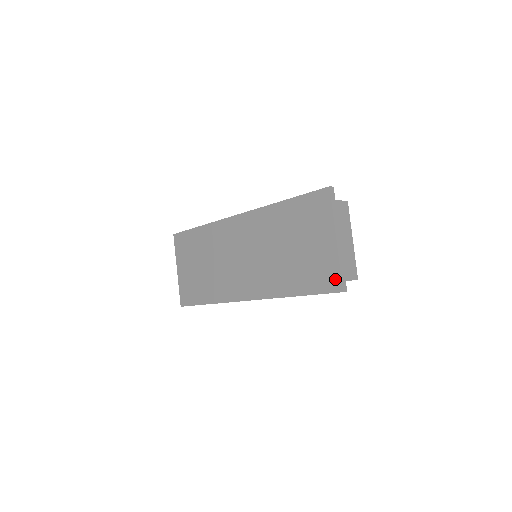
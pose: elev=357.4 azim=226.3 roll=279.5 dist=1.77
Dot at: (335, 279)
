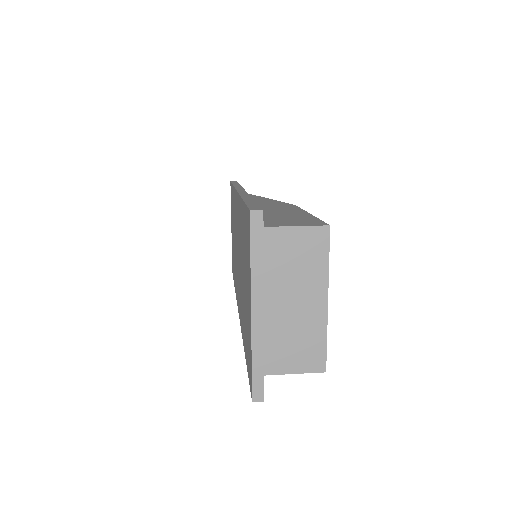
Dot at: (250, 373)
